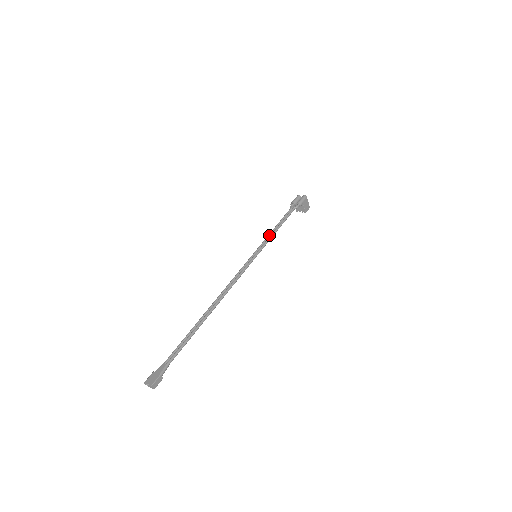
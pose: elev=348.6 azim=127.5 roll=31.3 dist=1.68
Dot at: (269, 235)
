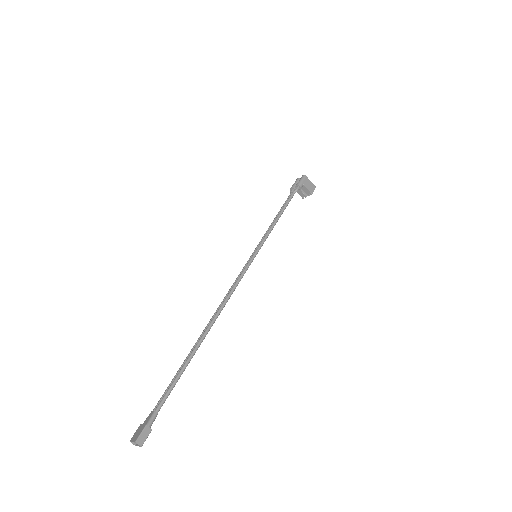
Dot at: (268, 229)
